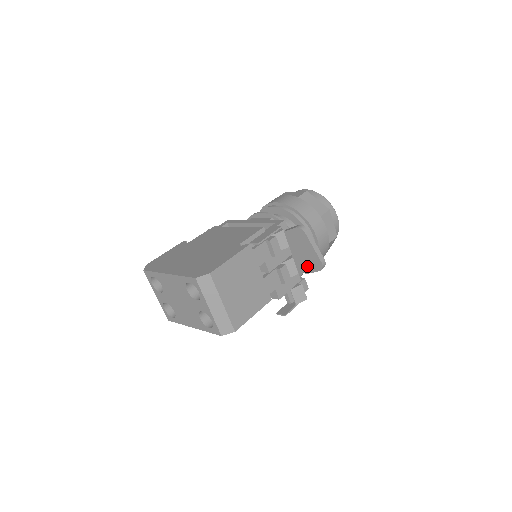
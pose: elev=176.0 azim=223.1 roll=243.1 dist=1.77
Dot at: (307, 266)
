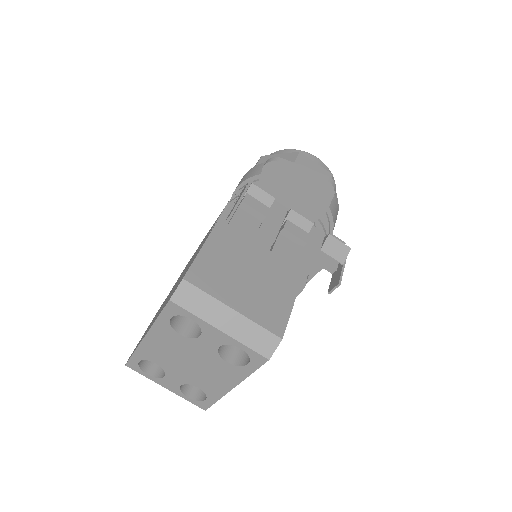
Dot at: (316, 205)
